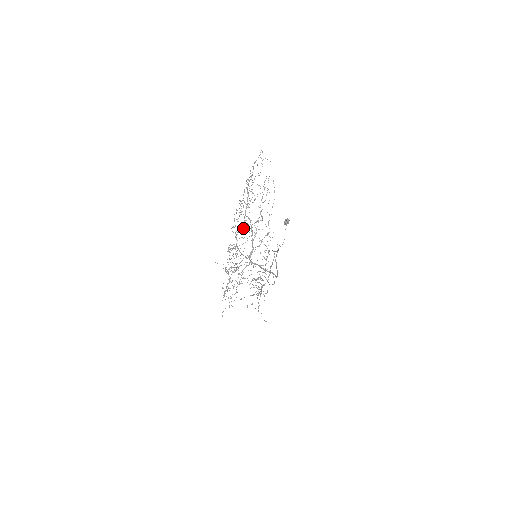
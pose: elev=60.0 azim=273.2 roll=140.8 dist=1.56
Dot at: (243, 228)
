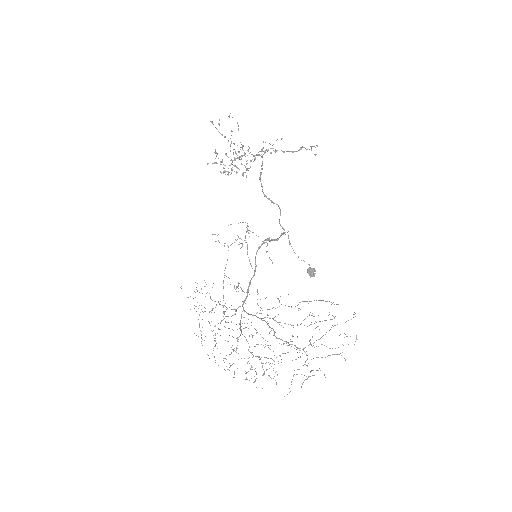
Dot at: occluded
